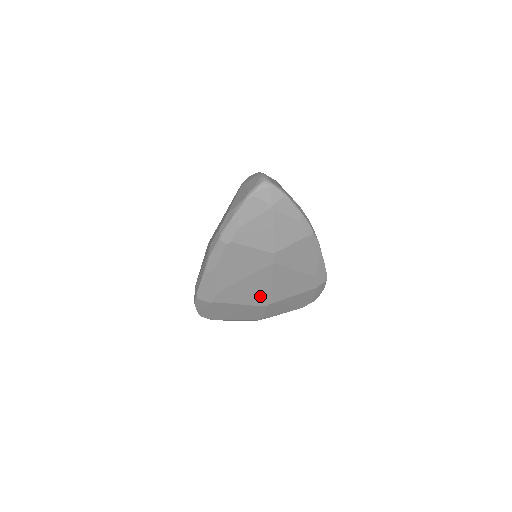
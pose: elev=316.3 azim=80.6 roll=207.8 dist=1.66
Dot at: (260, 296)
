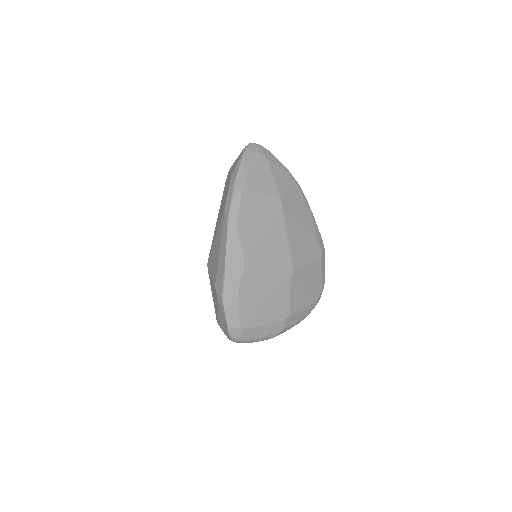
Dot at: (282, 261)
